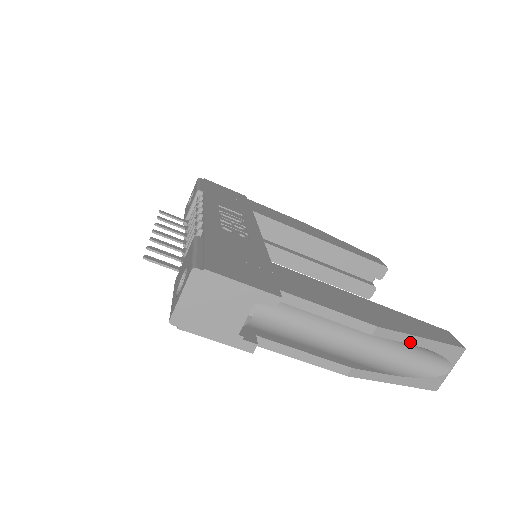
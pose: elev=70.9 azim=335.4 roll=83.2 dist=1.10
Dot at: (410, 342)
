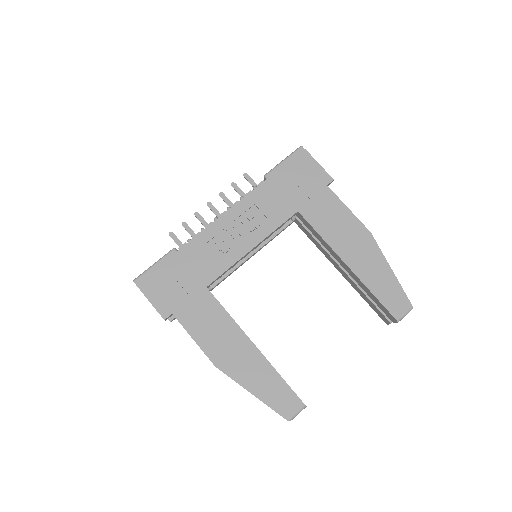
Dot at: (243, 387)
